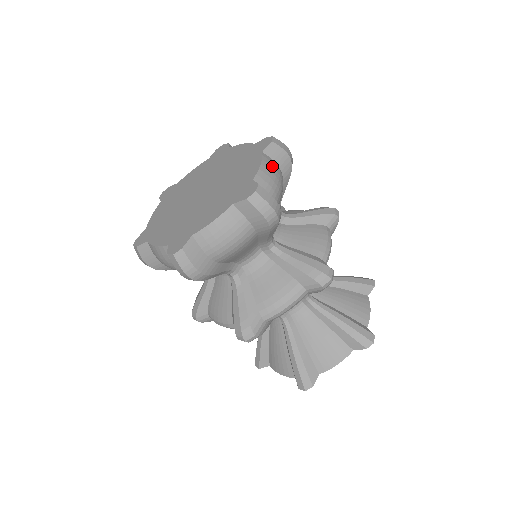
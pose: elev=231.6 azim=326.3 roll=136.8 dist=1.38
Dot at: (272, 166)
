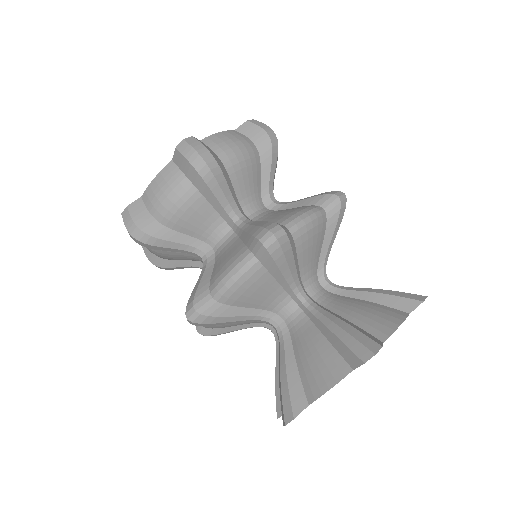
Dot at: (236, 136)
